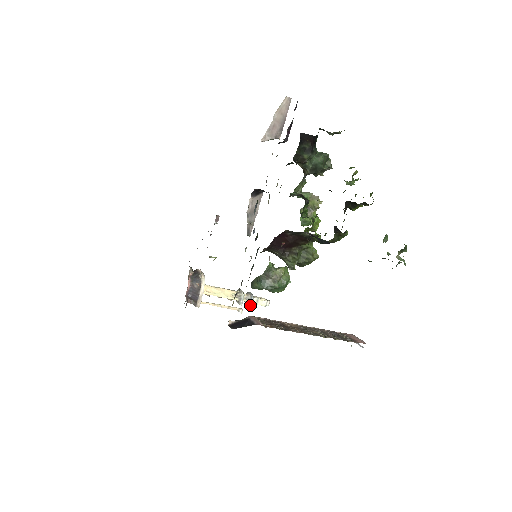
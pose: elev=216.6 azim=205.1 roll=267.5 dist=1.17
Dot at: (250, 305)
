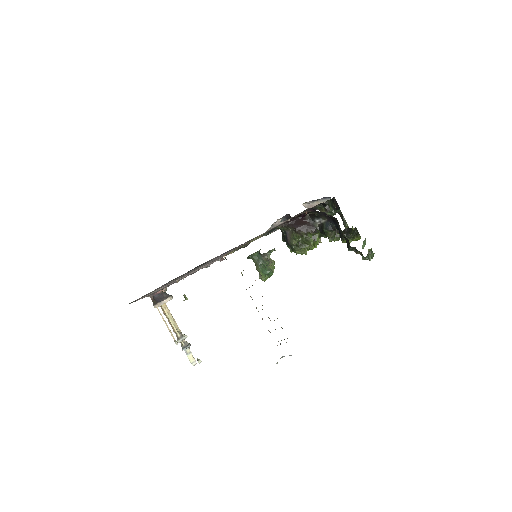
Dot at: (184, 349)
